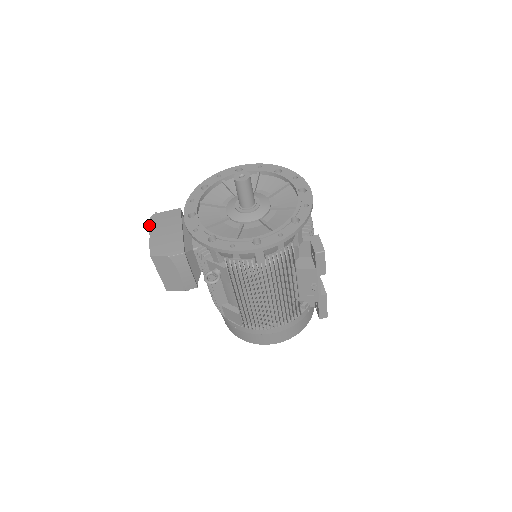
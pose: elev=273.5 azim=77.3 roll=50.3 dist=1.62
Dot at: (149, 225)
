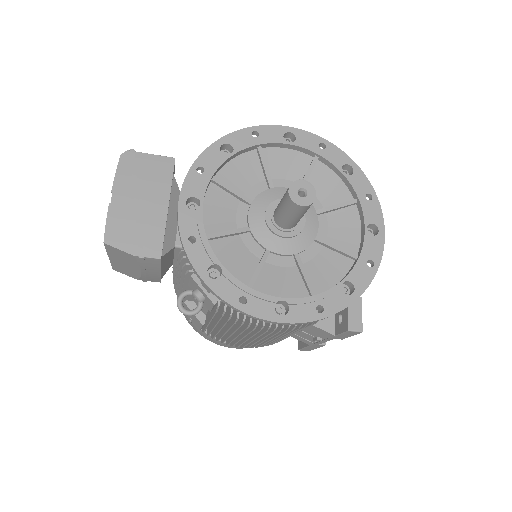
Dot at: (115, 173)
